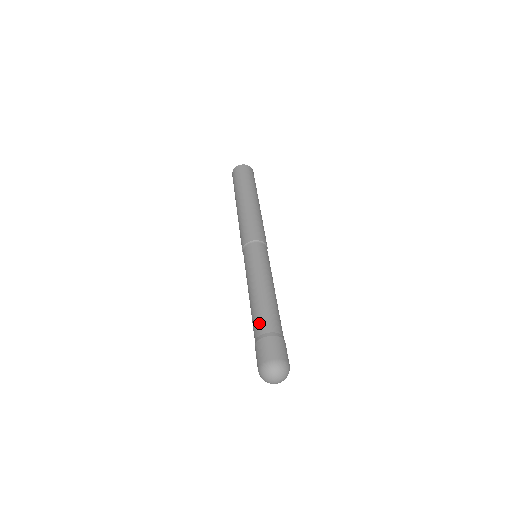
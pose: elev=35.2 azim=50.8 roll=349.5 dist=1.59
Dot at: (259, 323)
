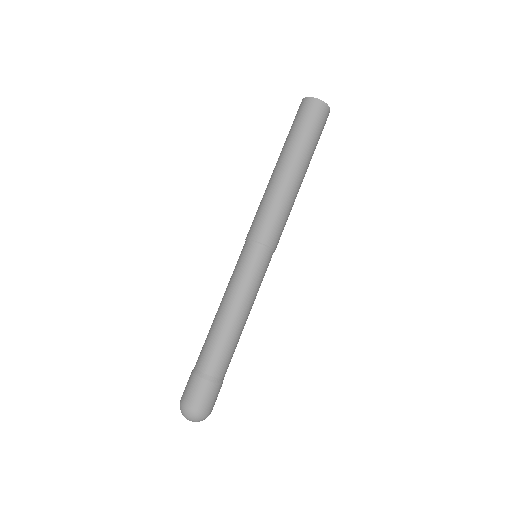
Dot at: (210, 359)
